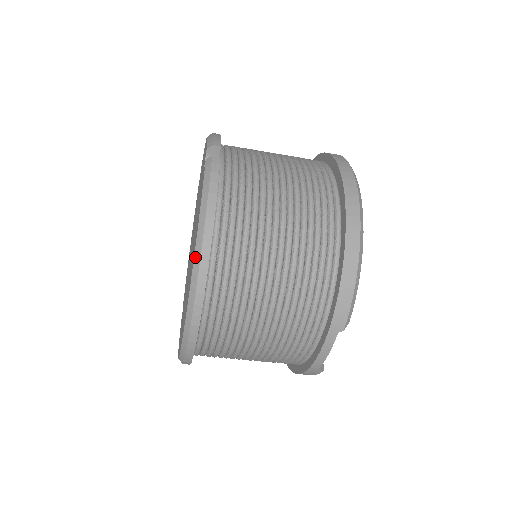
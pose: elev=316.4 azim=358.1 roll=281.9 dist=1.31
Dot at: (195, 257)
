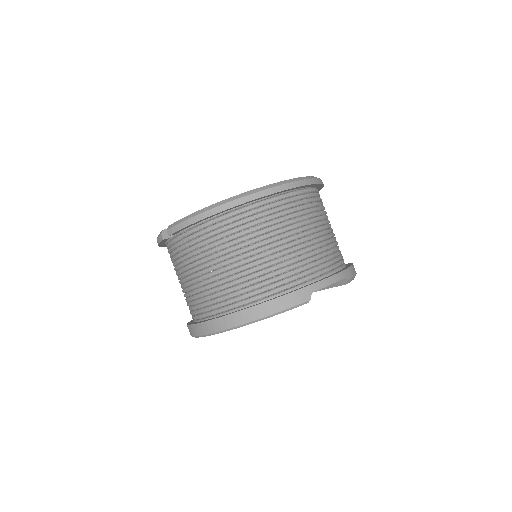
Dot at: occluded
